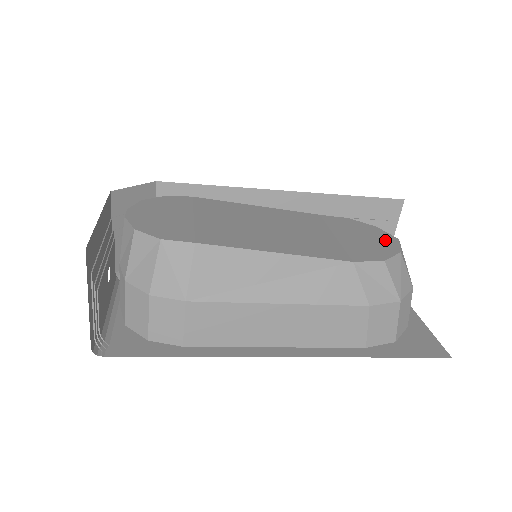
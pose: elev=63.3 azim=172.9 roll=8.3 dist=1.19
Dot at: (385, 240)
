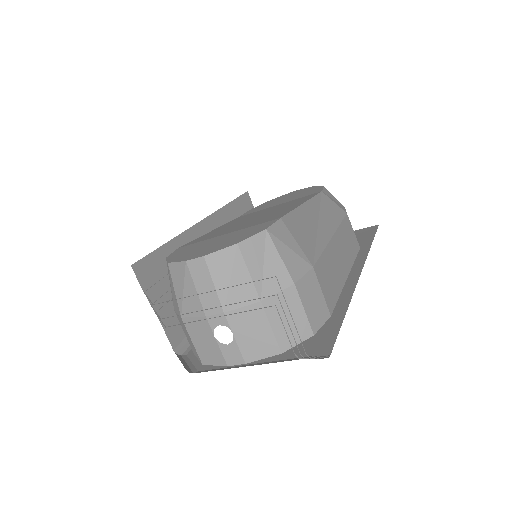
Dot at: (294, 193)
